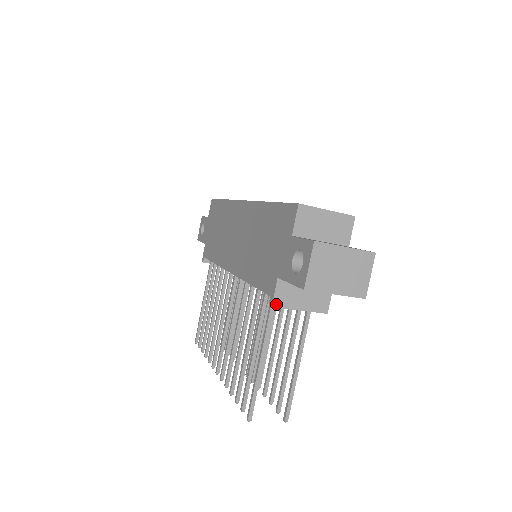
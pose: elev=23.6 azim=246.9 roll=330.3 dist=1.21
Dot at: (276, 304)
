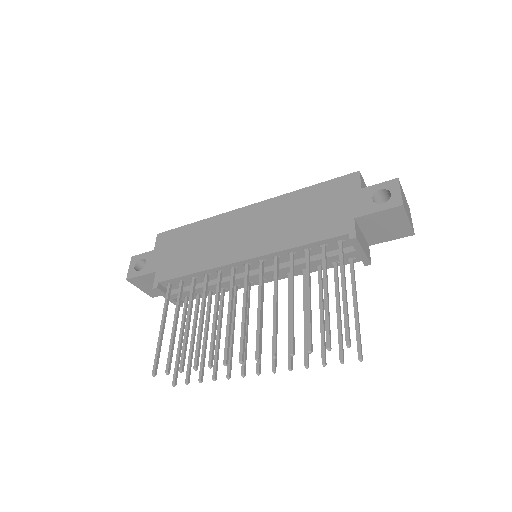
Dot at: (357, 237)
